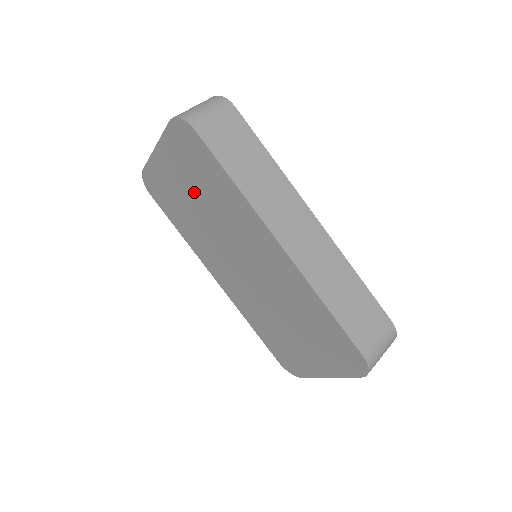
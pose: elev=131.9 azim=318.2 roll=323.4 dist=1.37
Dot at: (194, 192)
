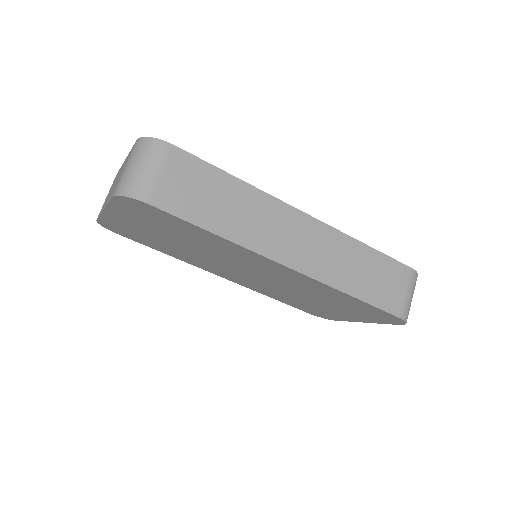
Dot at: (169, 236)
